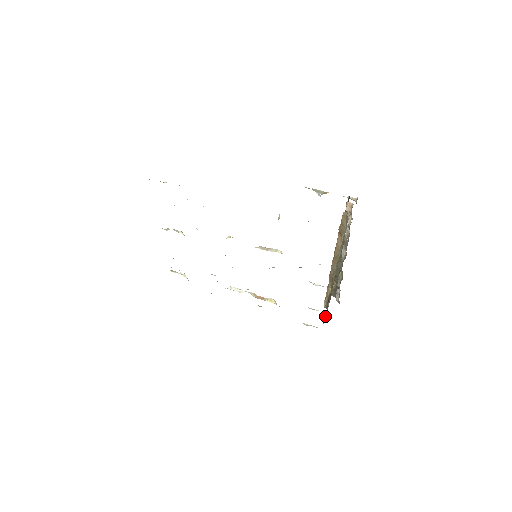
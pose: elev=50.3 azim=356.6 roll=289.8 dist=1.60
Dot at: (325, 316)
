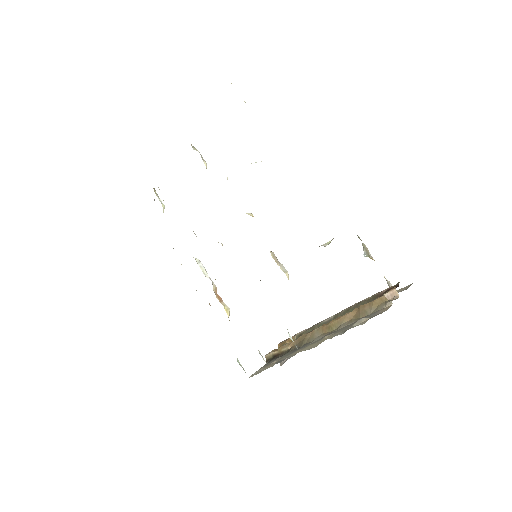
Dot at: (262, 368)
